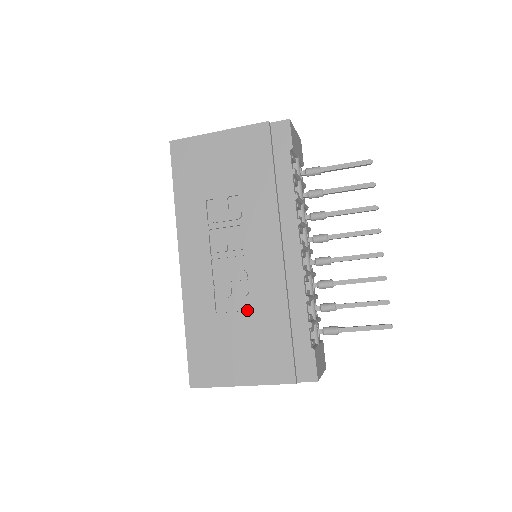
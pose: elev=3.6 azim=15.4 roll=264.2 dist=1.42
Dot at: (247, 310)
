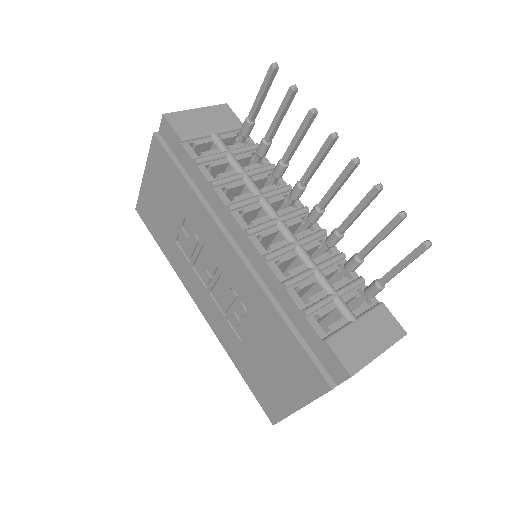
Dot at: (256, 327)
